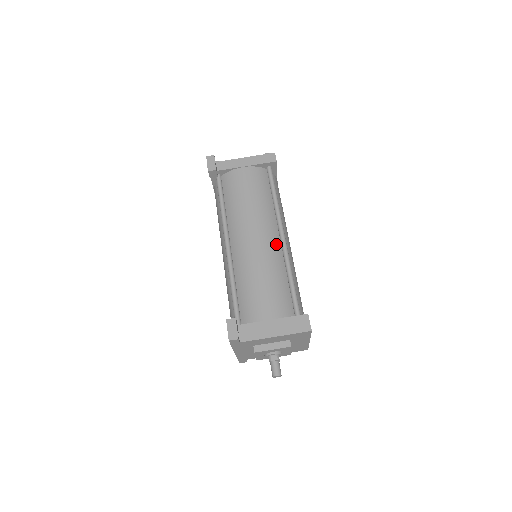
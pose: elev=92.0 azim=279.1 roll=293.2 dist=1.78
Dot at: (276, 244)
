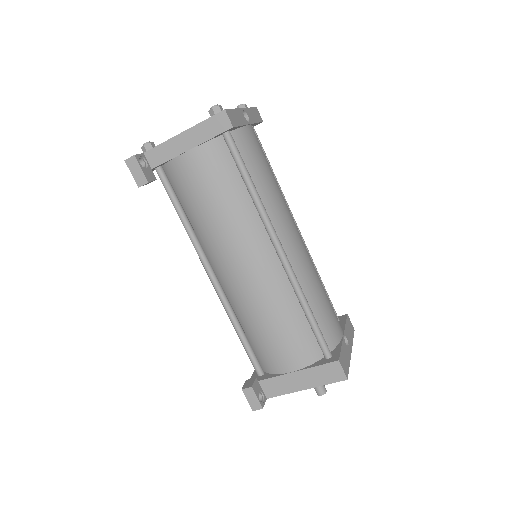
Dot at: (274, 266)
